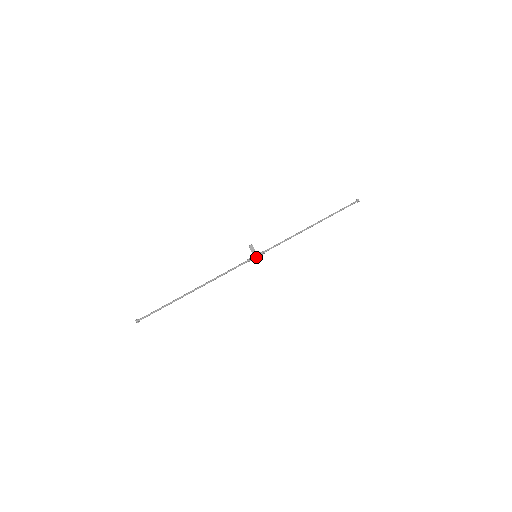
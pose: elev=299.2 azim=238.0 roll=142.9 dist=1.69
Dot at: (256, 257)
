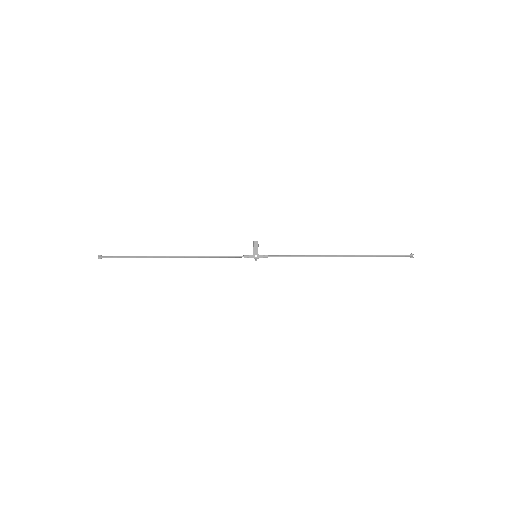
Dot at: (255, 257)
